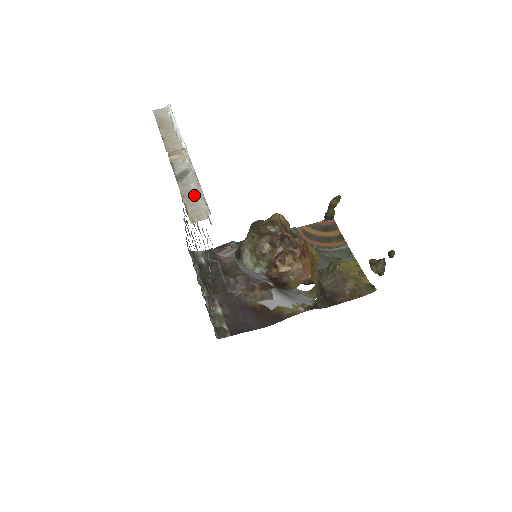
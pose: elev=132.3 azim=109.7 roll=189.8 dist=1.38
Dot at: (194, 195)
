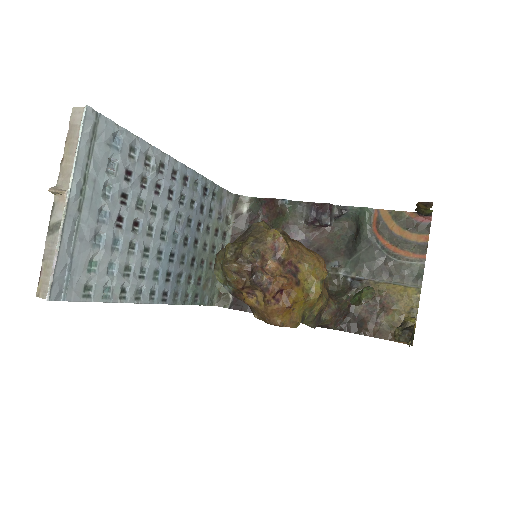
Dot at: (52, 261)
